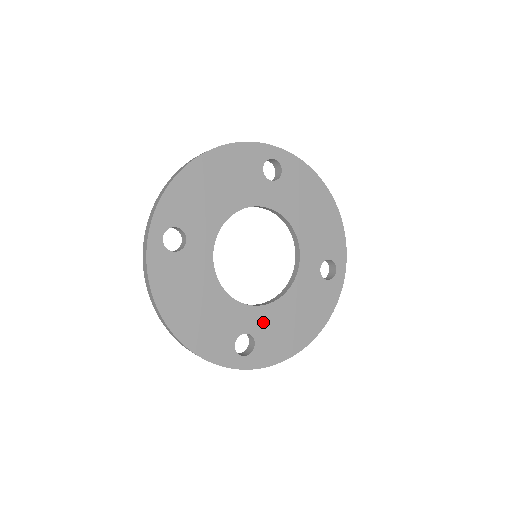
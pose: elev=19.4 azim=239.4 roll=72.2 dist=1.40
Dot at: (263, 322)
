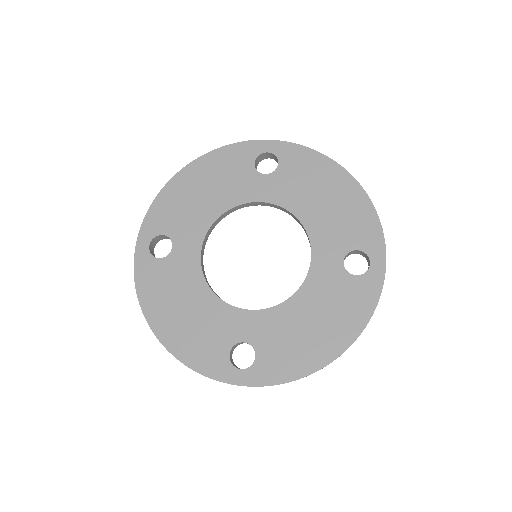
Dot at: (265, 329)
